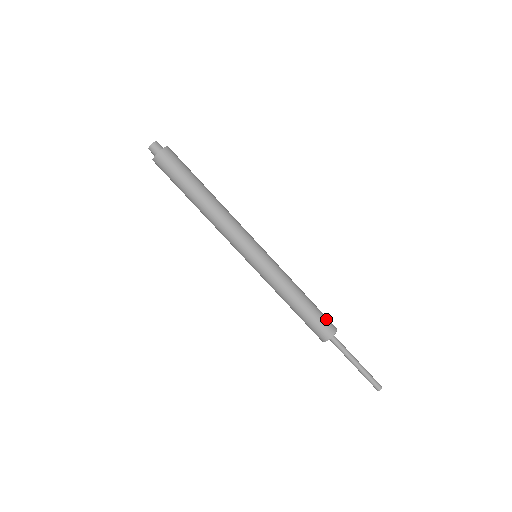
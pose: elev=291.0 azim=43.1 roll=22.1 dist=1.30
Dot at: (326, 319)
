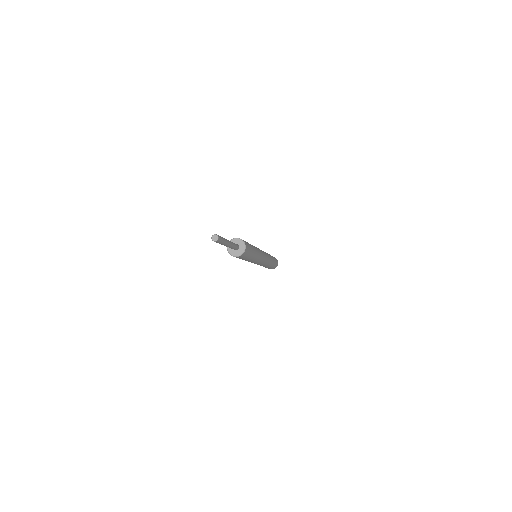
Dot at: (246, 242)
